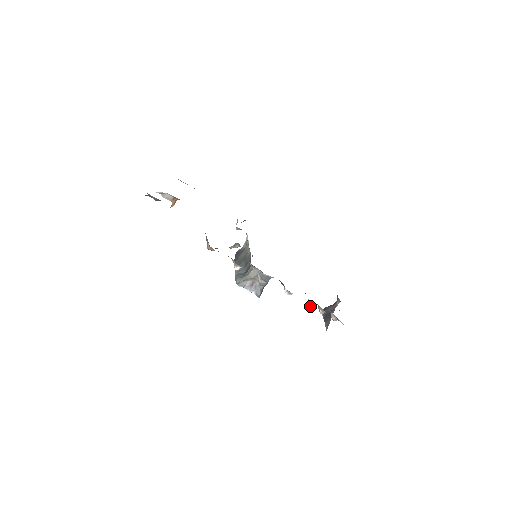
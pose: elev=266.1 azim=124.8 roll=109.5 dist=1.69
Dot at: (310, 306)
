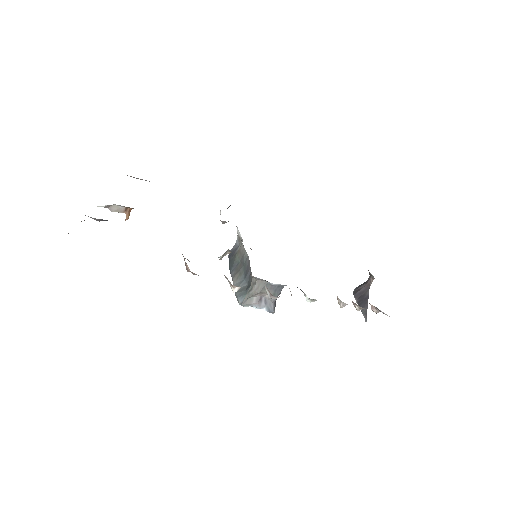
Dot at: occluded
